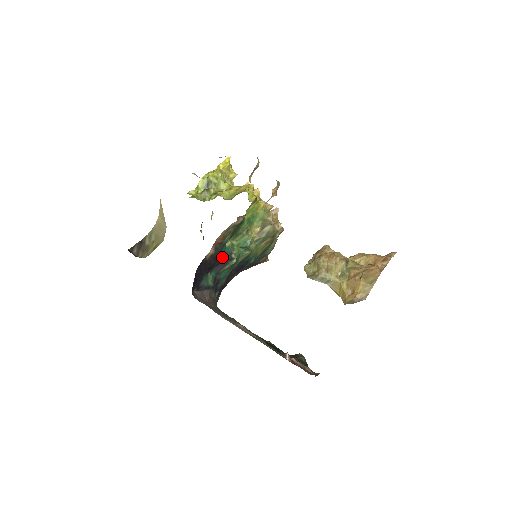
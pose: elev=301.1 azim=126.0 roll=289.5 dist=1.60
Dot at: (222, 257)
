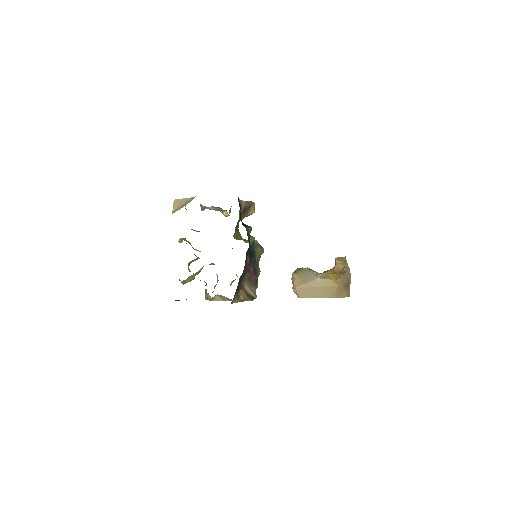
Dot at: occluded
